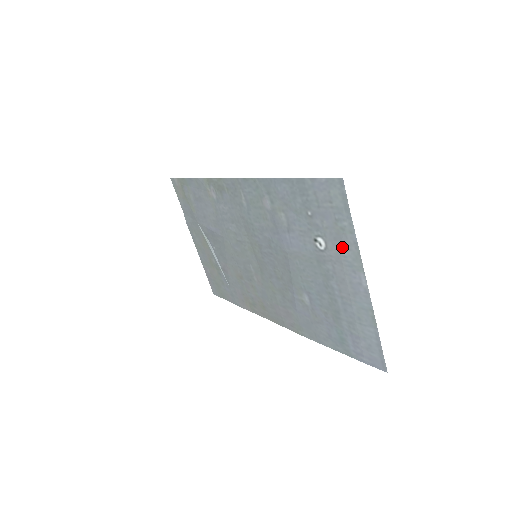
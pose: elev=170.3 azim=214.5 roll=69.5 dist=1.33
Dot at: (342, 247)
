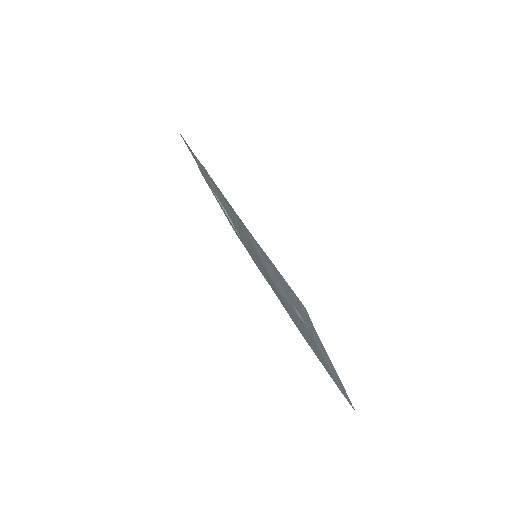
Dot at: (313, 335)
